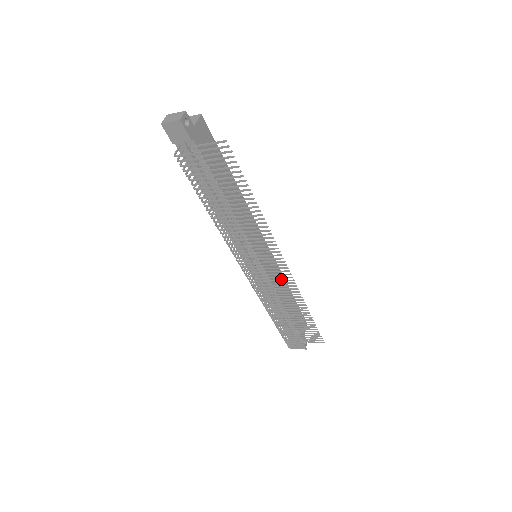
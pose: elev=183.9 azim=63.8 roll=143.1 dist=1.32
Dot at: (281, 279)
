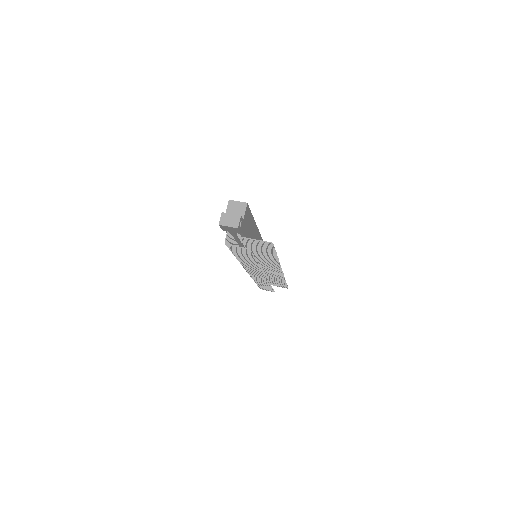
Dot at: occluded
